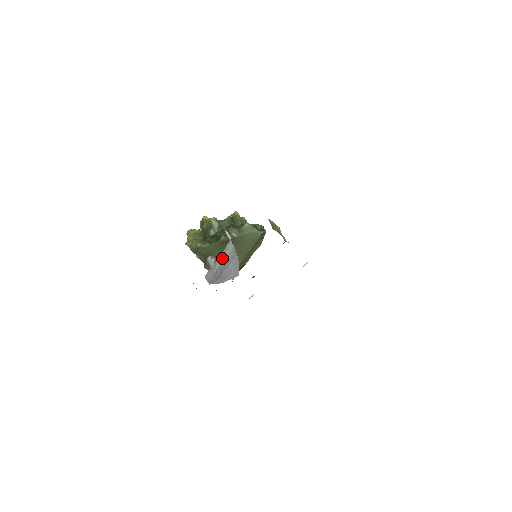
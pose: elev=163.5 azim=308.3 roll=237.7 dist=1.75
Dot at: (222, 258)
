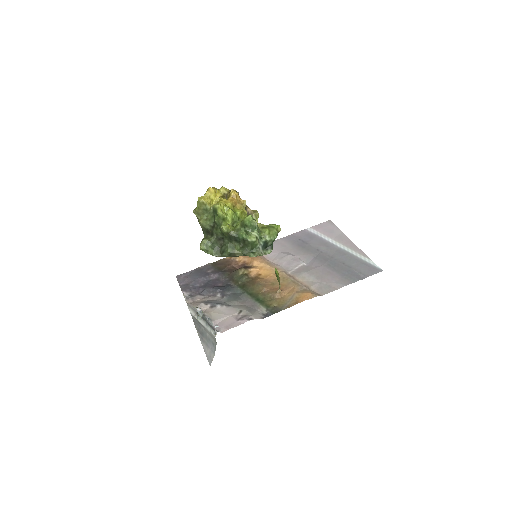
Dot at: (206, 331)
